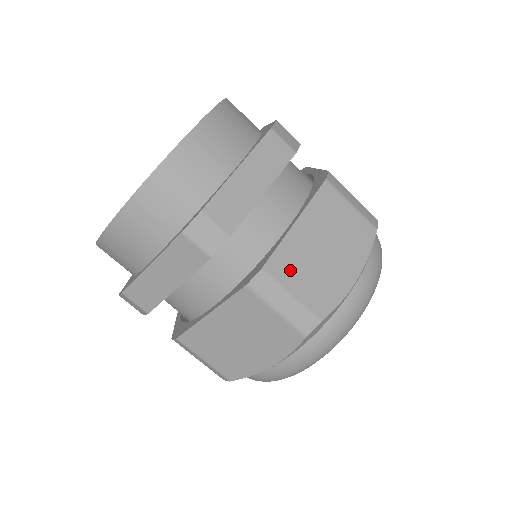
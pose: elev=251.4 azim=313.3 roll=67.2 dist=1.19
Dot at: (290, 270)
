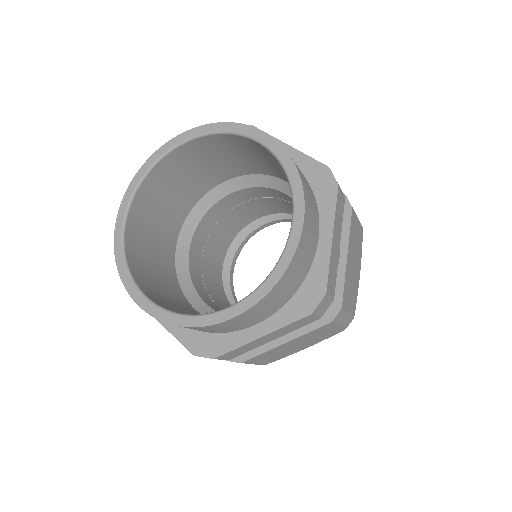
Dot at: (261, 358)
